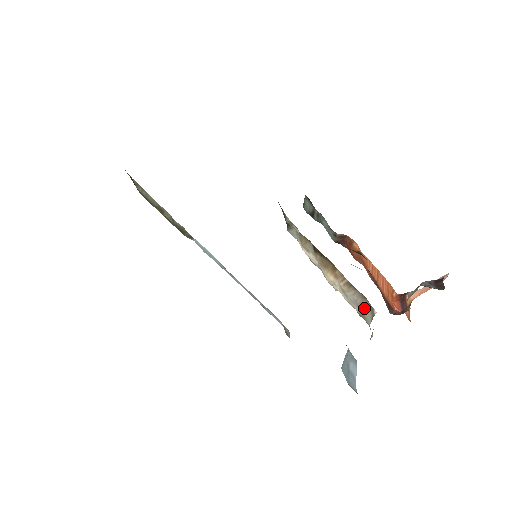
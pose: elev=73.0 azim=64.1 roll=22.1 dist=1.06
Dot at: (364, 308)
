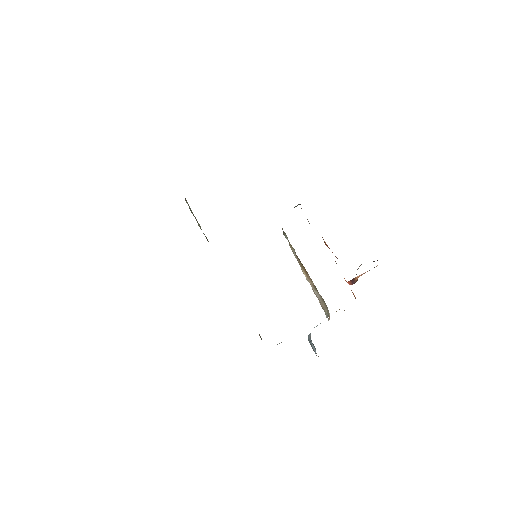
Dot at: (323, 306)
